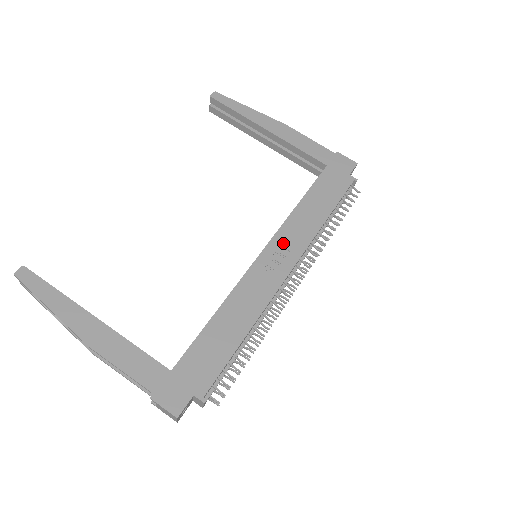
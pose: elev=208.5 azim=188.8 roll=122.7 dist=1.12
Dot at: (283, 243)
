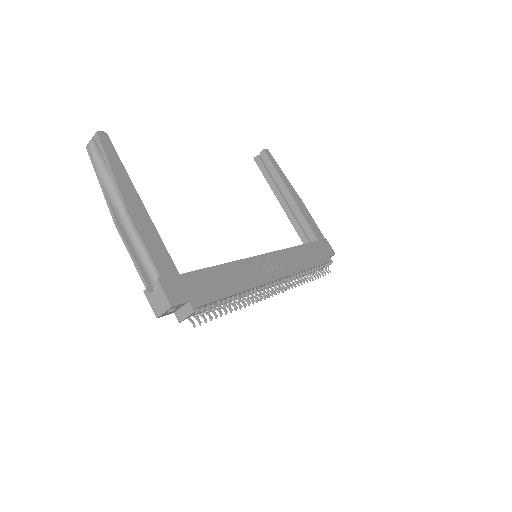
Dot at: (279, 260)
